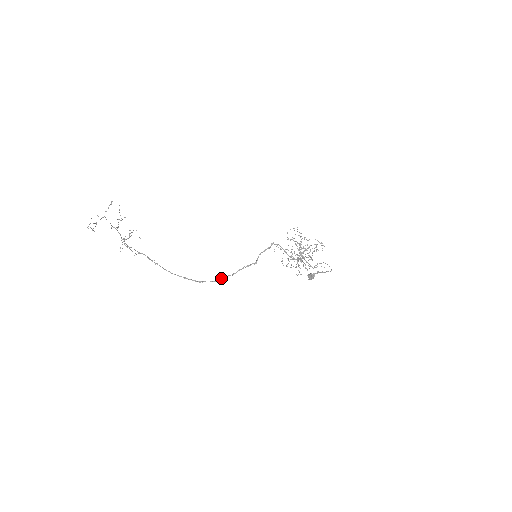
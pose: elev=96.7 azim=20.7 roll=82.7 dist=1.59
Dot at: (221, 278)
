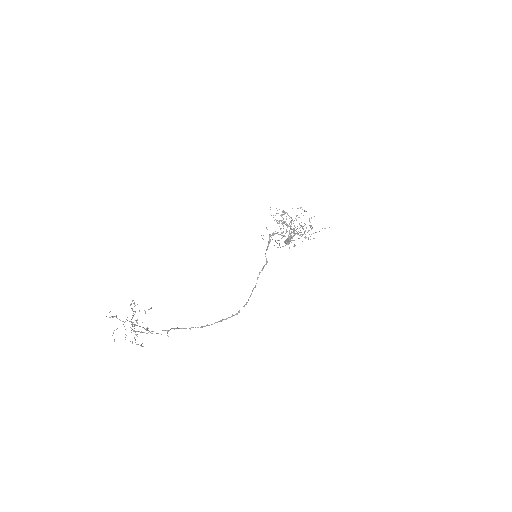
Dot at: (249, 297)
